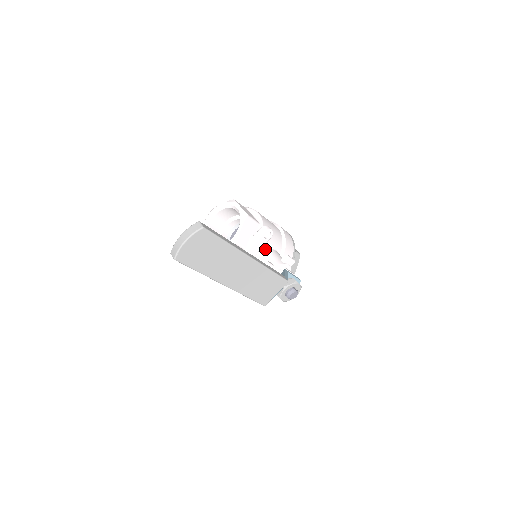
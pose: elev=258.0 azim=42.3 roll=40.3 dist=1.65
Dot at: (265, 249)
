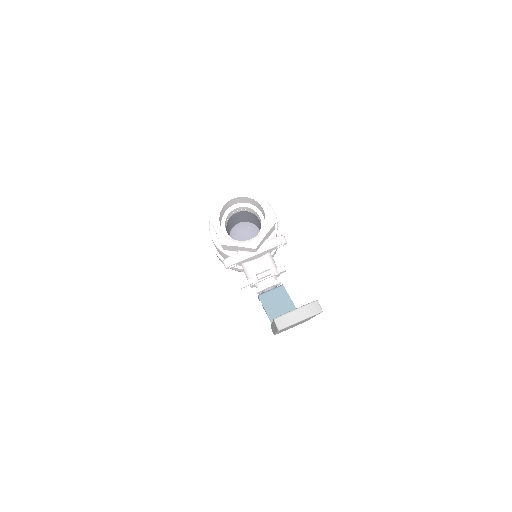
Dot at: occluded
